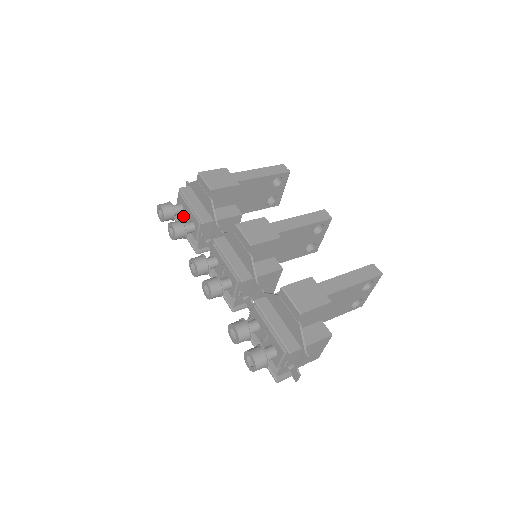
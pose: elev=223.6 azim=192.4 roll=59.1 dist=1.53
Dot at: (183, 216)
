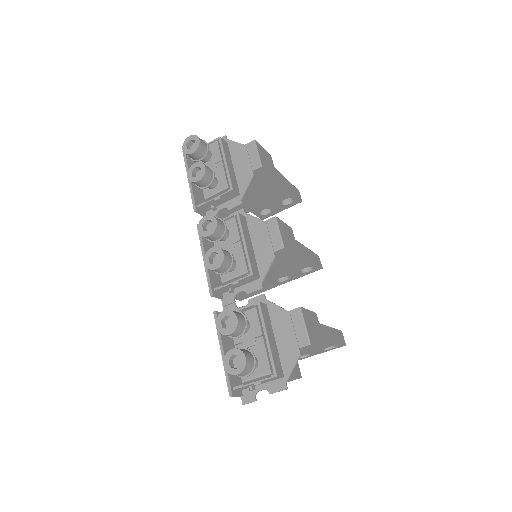
Dot at: occluded
